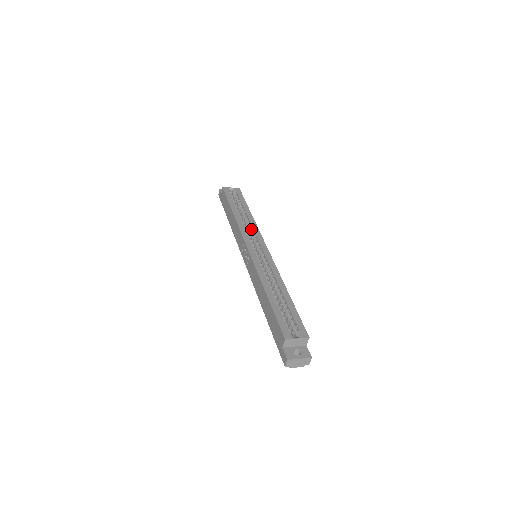
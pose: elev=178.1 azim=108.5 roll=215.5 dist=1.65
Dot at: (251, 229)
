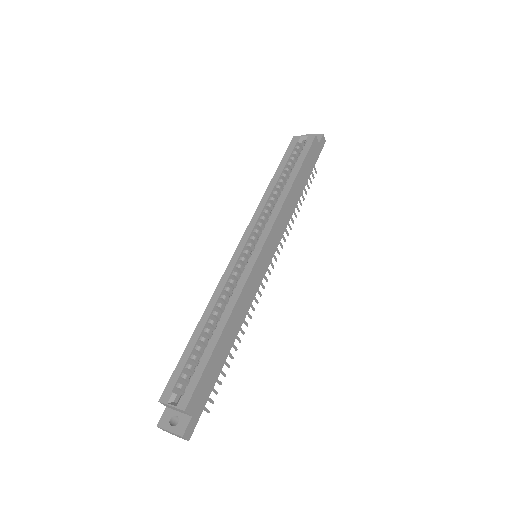
Dot at: (272, 213)
